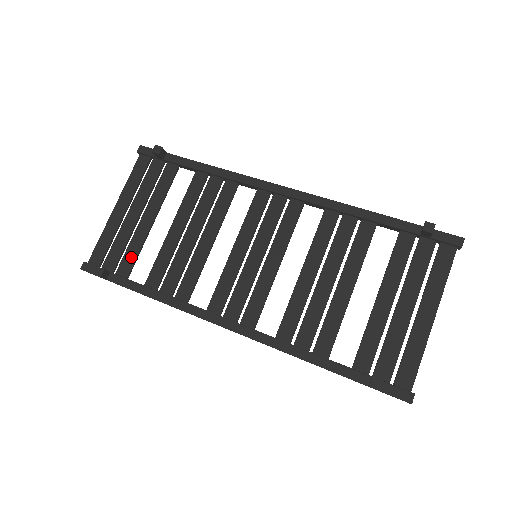
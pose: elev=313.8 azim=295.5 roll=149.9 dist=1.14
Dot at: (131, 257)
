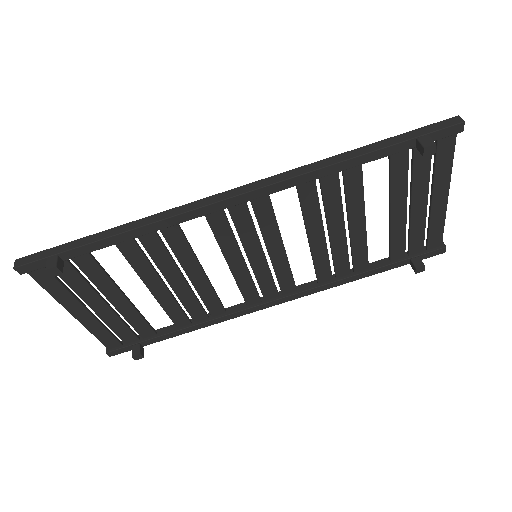
Dot at: (142, 325)
